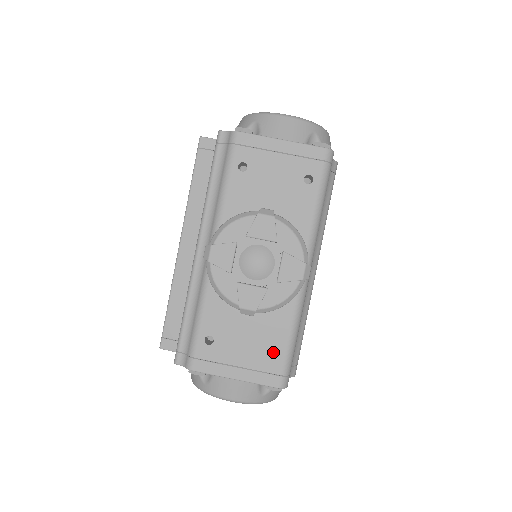
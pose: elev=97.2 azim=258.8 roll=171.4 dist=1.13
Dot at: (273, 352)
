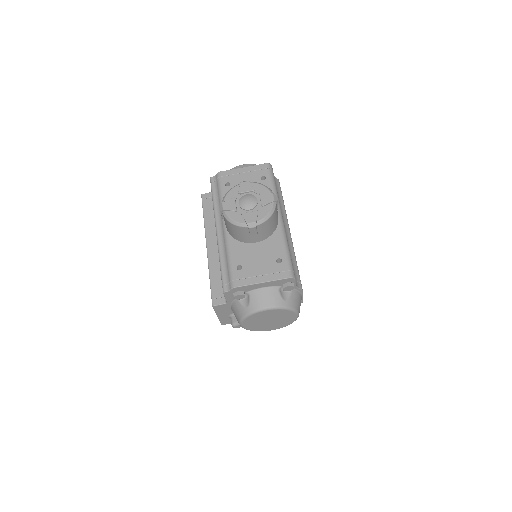
Dot at: occluded
